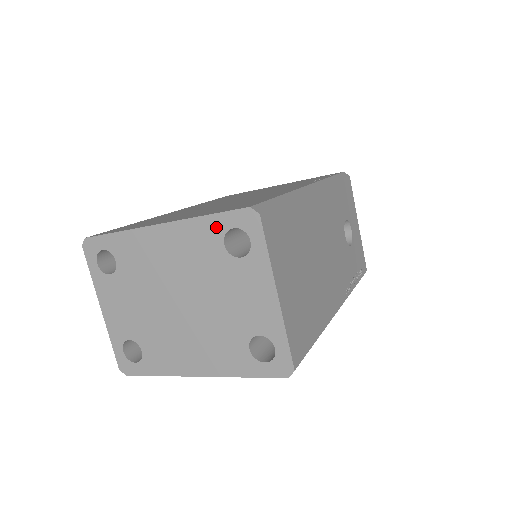
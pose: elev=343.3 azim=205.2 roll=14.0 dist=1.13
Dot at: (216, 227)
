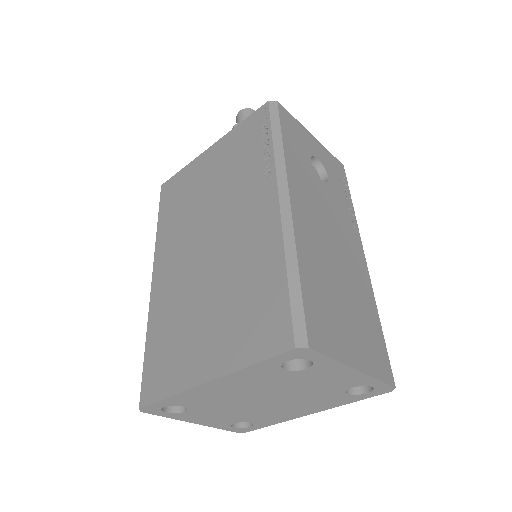
Dot at: (268, 366)
